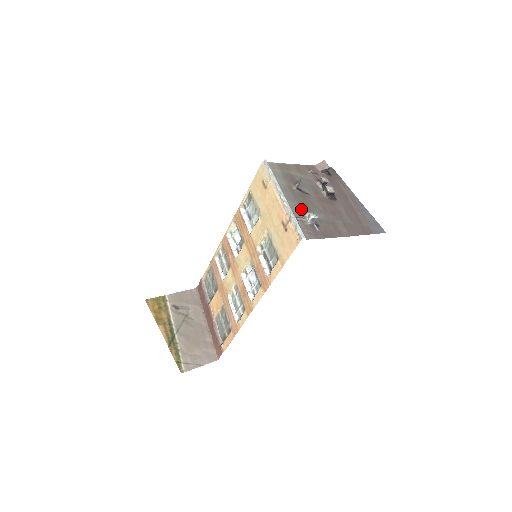
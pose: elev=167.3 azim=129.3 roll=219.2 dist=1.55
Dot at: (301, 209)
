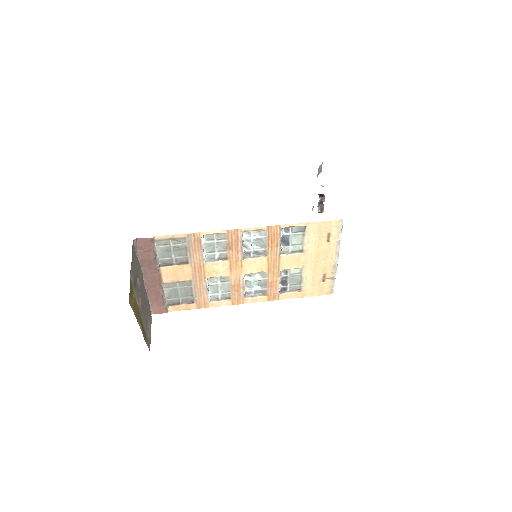
Dot at: occluded
